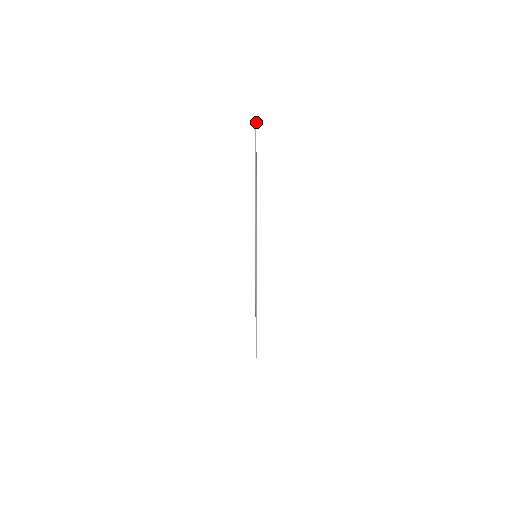
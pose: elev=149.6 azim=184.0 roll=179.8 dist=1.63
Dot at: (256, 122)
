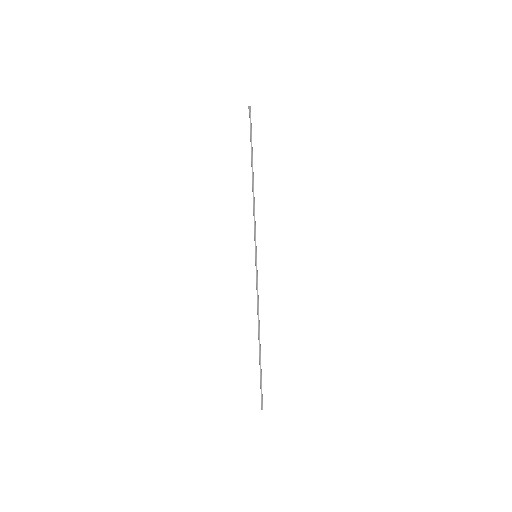
Dot at: (250, 110)
